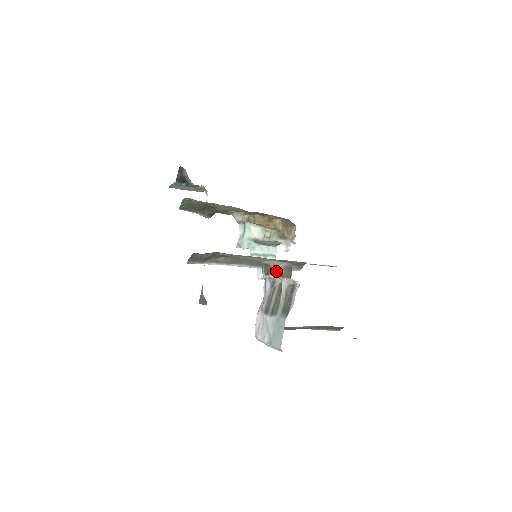
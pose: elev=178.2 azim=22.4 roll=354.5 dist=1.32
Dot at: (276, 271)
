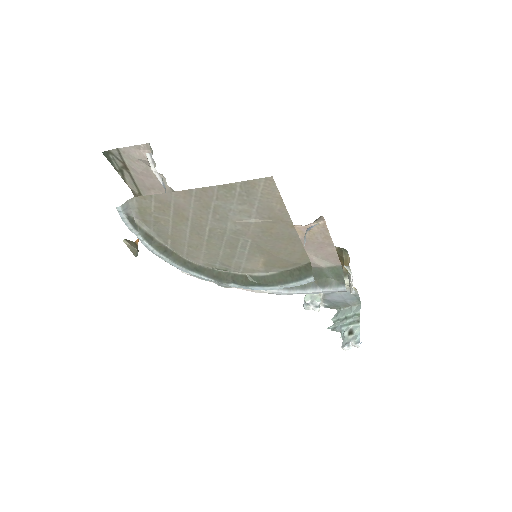
Dot at: occluded
